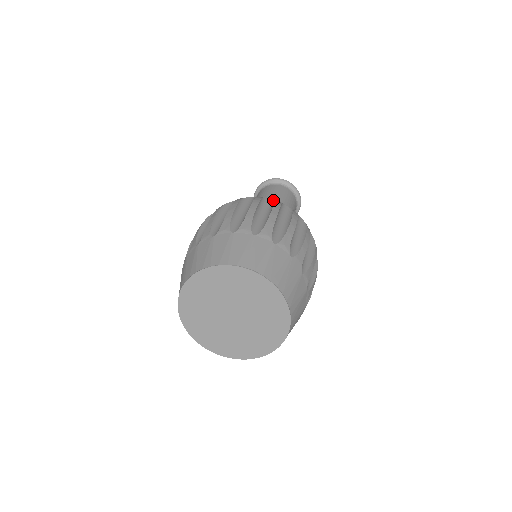
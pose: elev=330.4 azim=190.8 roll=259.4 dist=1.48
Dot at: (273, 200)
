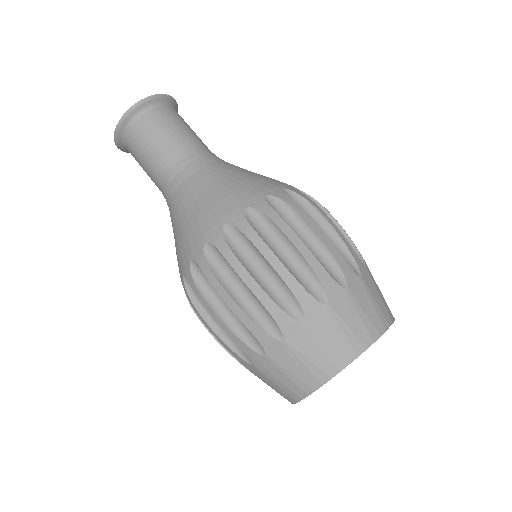
Dot at: (302, 191)
